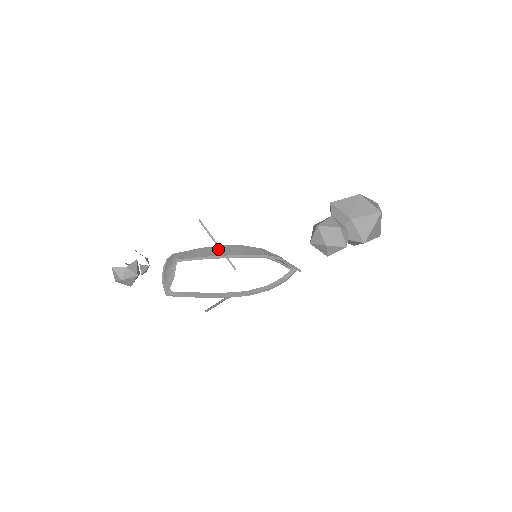
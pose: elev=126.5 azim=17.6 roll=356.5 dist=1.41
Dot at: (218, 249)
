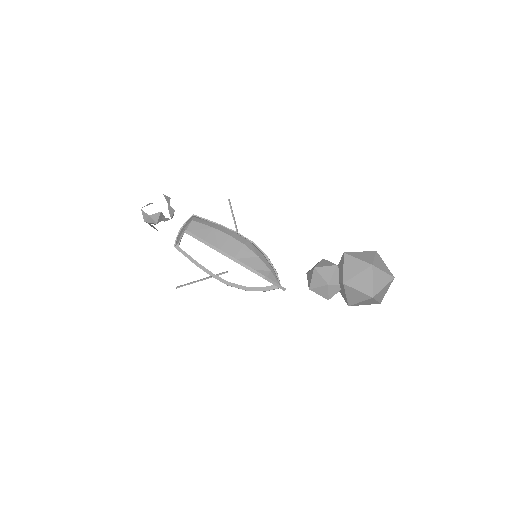
Dot at: (223, 238)
